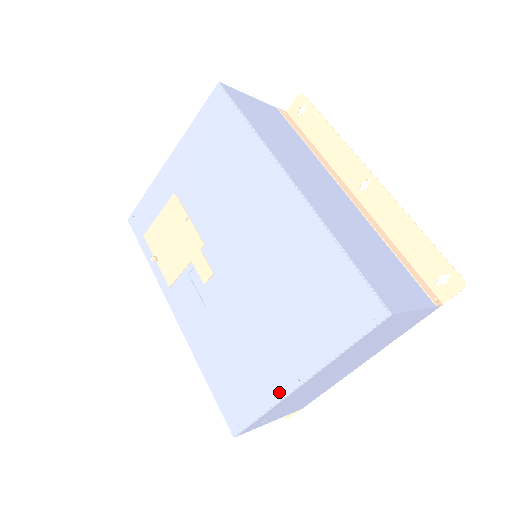
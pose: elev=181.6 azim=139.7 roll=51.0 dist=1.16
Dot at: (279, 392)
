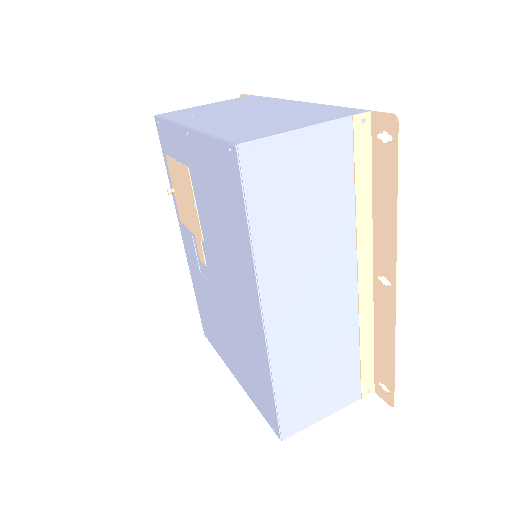
Dot at: (226, 363)
